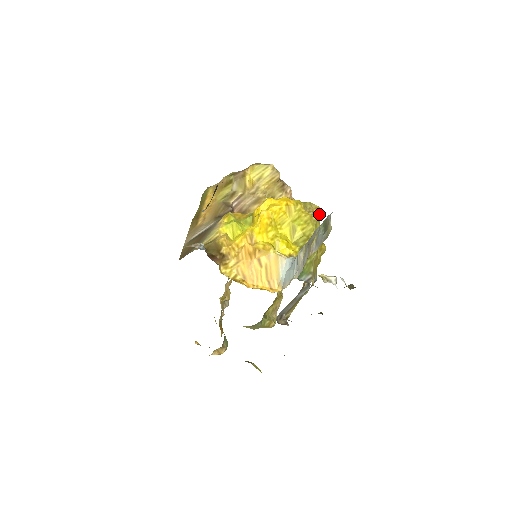
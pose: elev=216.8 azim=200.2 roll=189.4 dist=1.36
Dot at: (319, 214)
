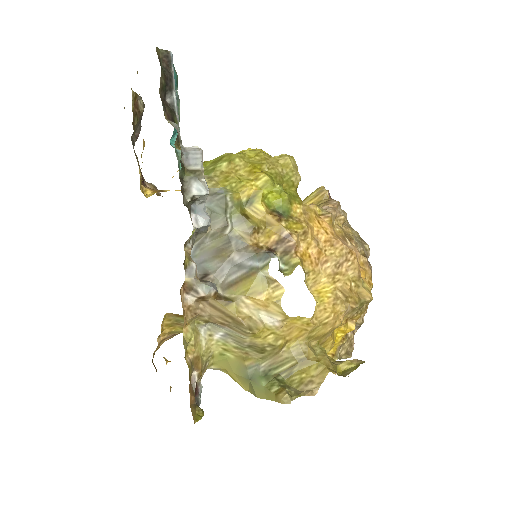
Dot at: (280, 156)
